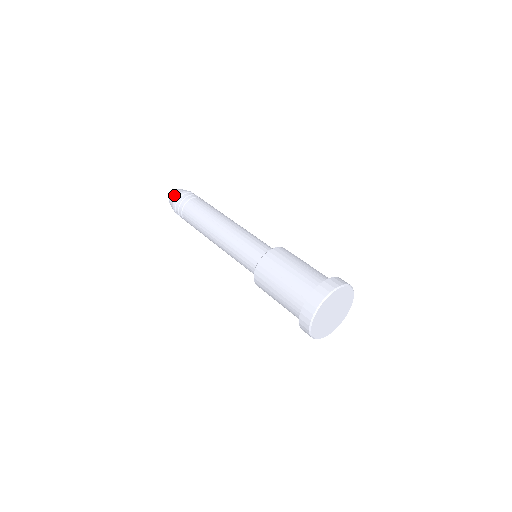
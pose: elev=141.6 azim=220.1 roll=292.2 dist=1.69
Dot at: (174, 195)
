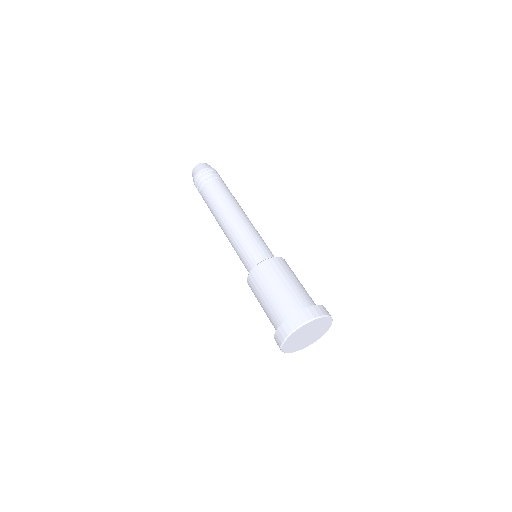
Dot at: (200, 167)
